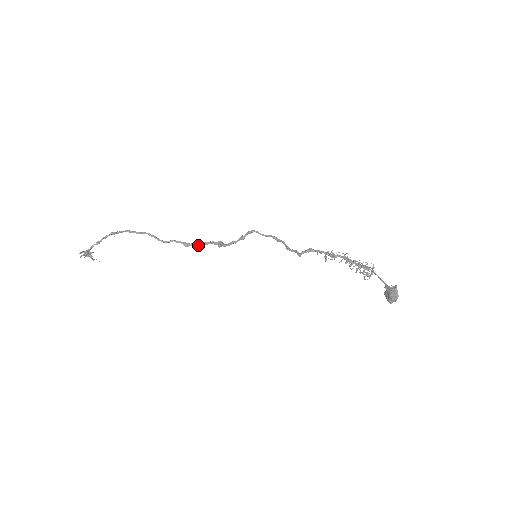
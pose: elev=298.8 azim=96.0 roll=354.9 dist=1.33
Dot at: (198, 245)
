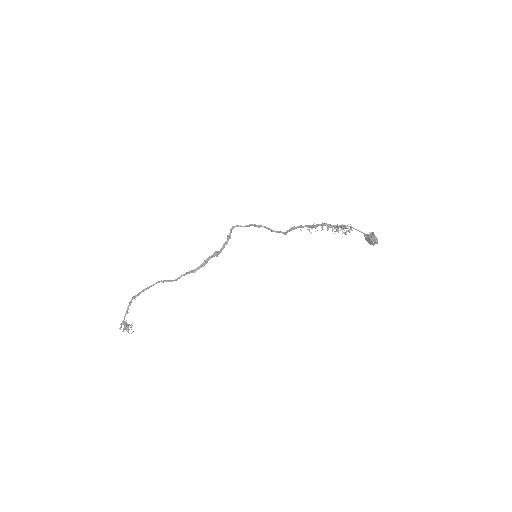
Dot at: (202, 266)
